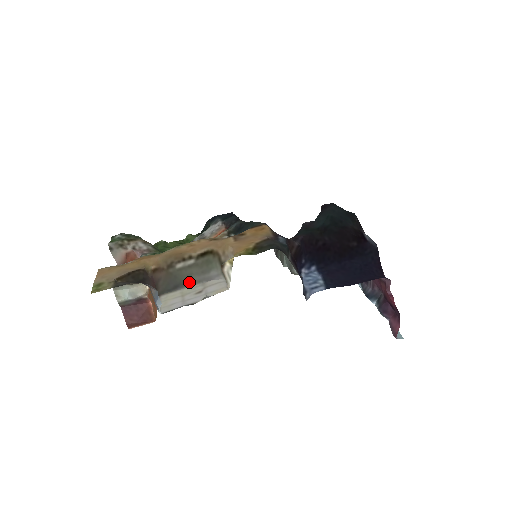
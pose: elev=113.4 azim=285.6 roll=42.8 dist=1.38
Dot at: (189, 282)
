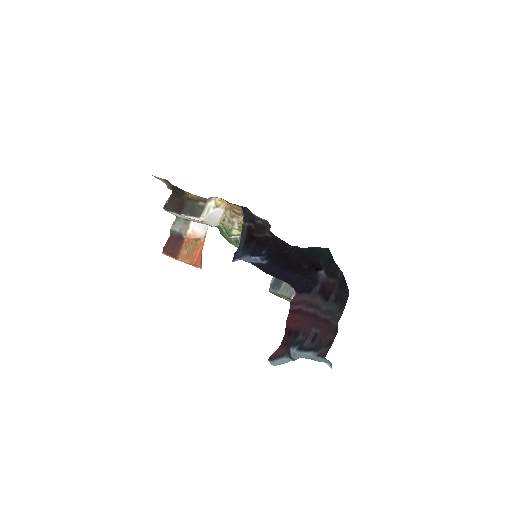
Dot at: occluded
